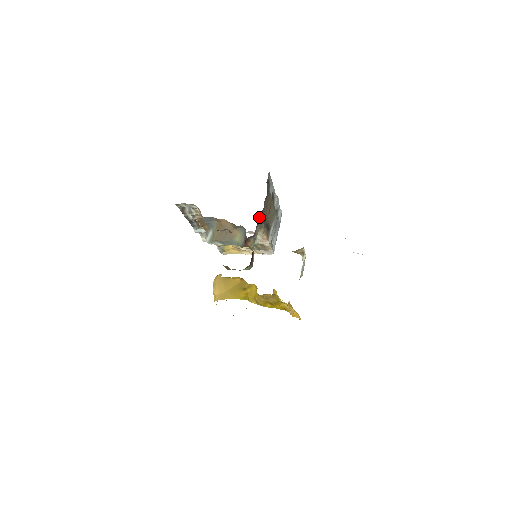
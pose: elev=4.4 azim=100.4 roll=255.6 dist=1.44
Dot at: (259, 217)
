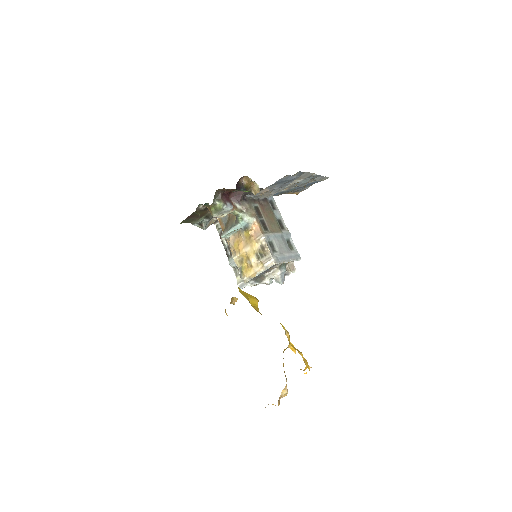
Dot at: (248, 199)
